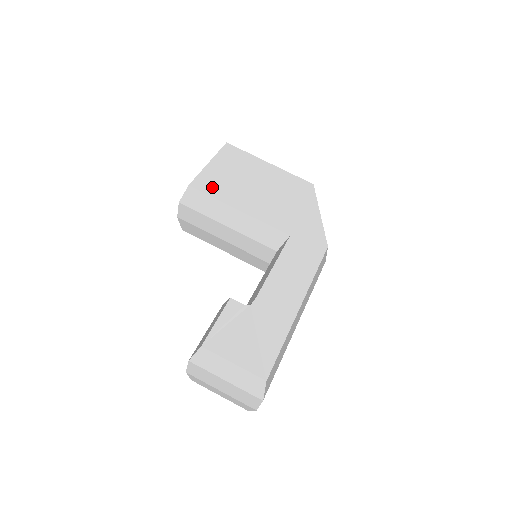
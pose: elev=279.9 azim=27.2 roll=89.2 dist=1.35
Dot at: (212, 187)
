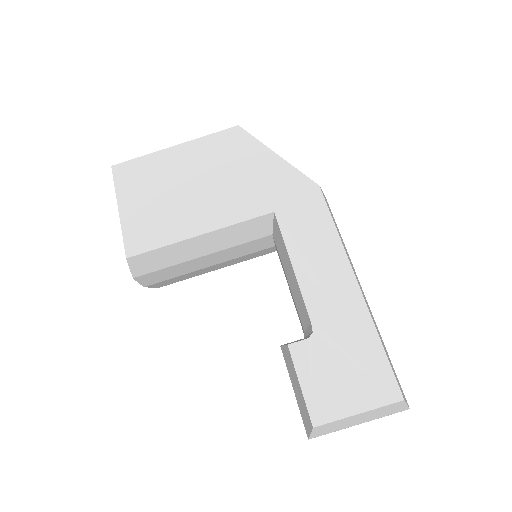
Dot at: (149, 236)
